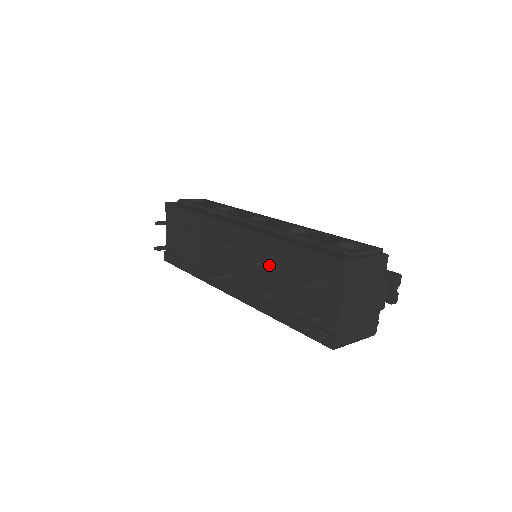
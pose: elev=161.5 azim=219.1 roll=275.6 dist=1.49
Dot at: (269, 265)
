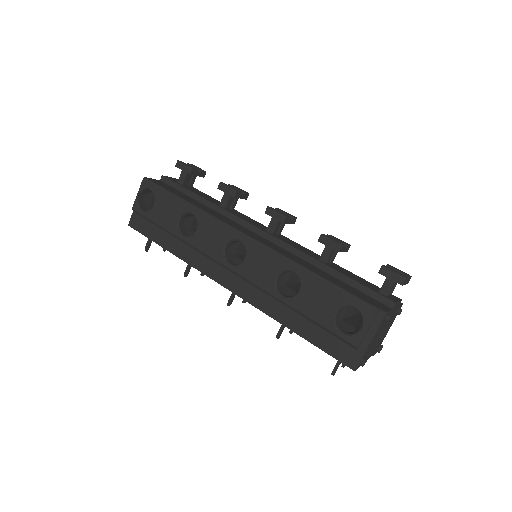
Dot at: occluded
